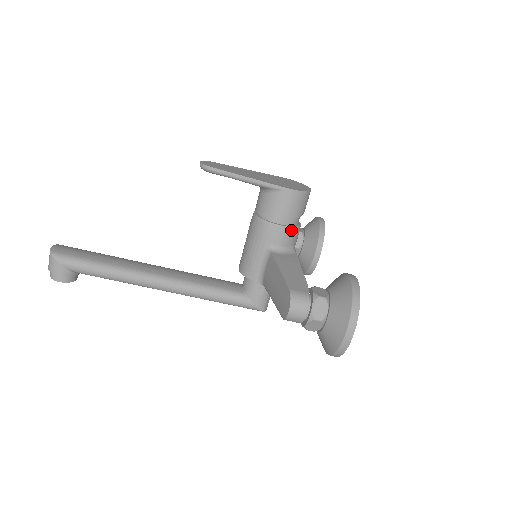
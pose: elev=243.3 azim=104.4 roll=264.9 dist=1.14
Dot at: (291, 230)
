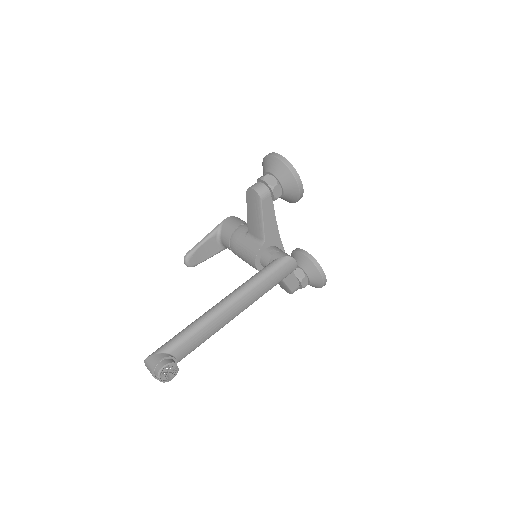
Dot at: occluded
